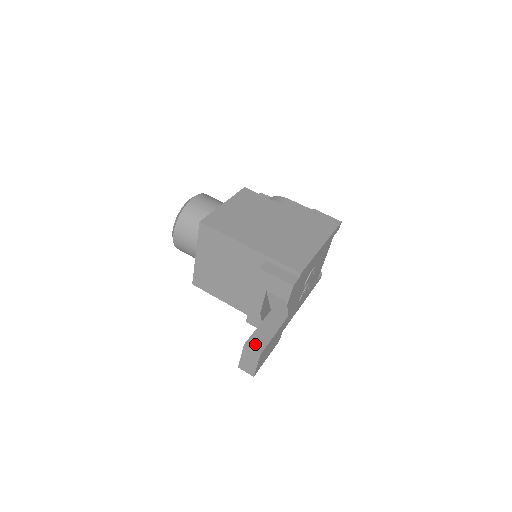
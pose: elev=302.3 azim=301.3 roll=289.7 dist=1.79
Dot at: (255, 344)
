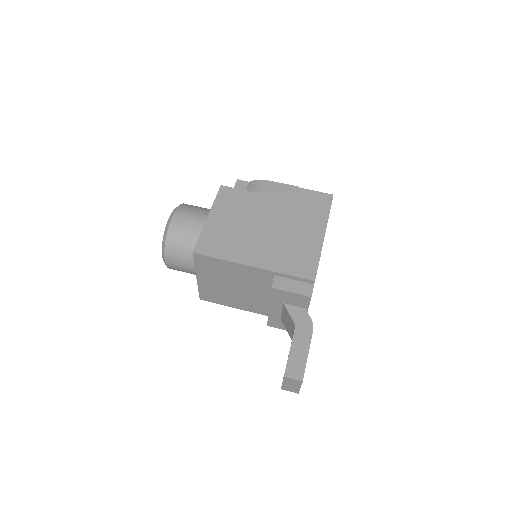
Dot at: (294, 372)
